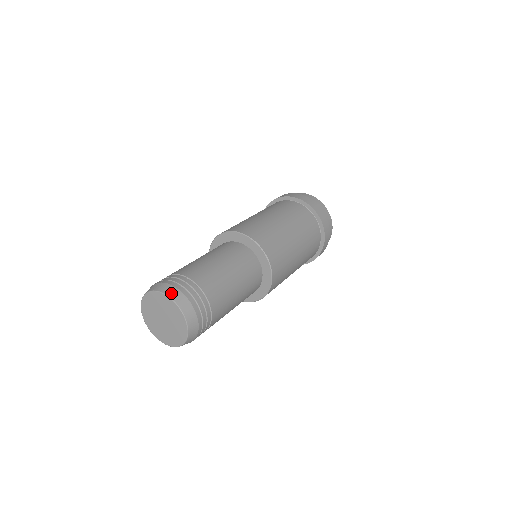
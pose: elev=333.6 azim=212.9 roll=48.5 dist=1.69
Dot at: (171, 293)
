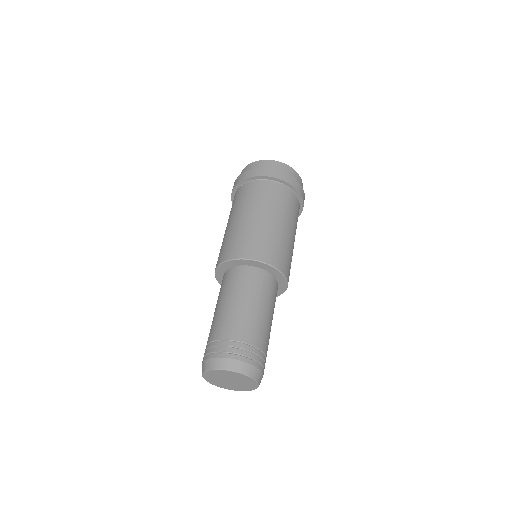
Dot at: (213, 365)
